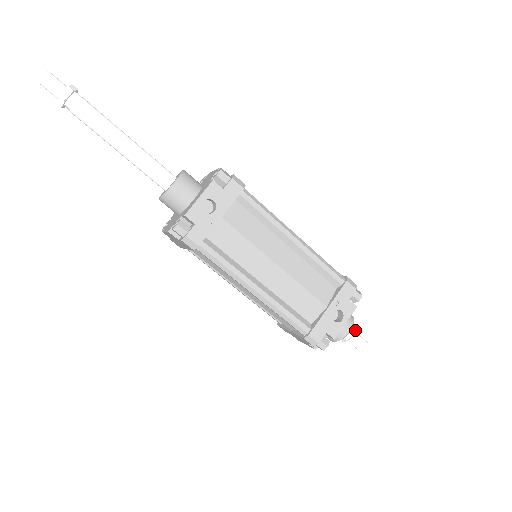
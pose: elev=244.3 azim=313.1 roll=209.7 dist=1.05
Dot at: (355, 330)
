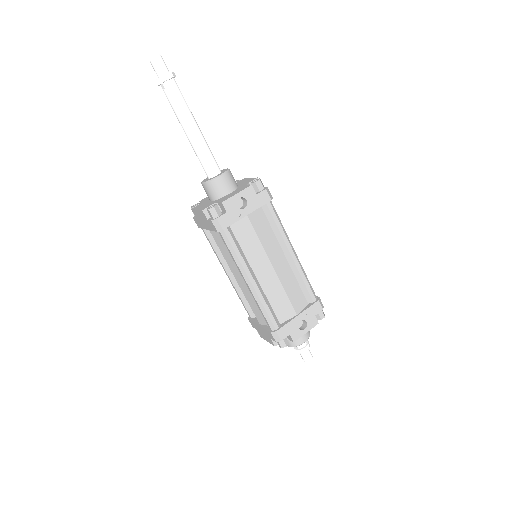
Dot at: (308, 343)
